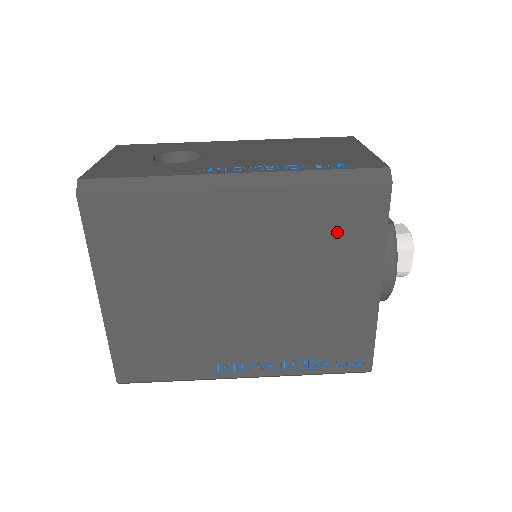
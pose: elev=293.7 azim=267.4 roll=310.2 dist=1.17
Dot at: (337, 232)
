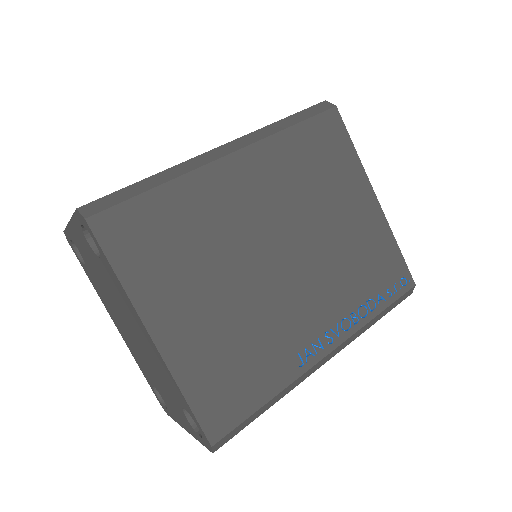
Dot at: (323, 163)
